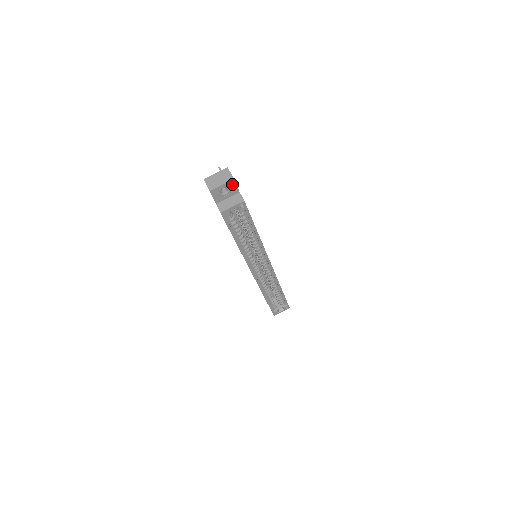
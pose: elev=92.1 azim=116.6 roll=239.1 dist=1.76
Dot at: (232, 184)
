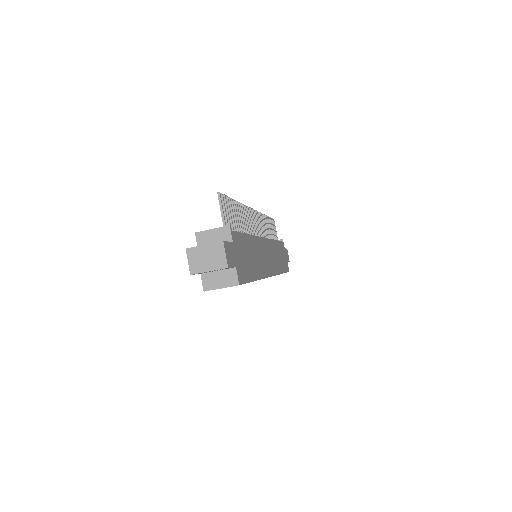
Dot at: (225, 268)
